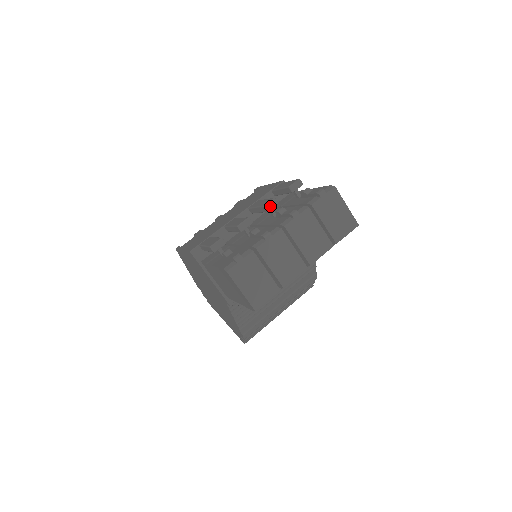
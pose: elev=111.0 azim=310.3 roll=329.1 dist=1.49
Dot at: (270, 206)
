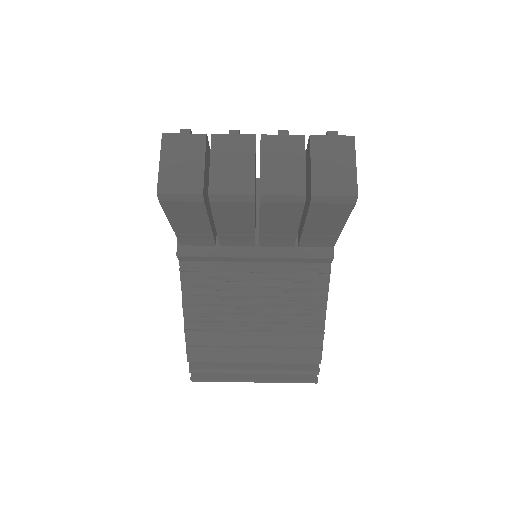
Dot at: occluded
